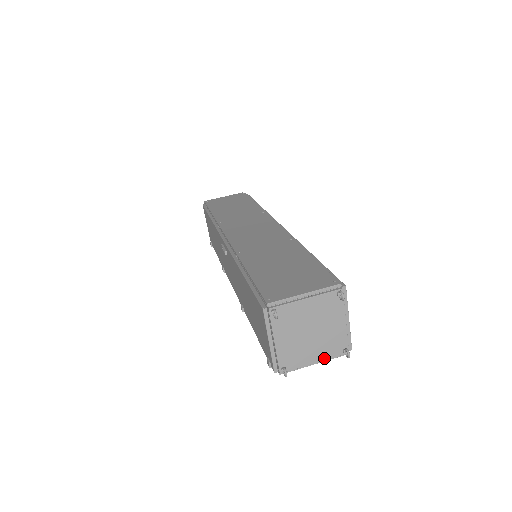
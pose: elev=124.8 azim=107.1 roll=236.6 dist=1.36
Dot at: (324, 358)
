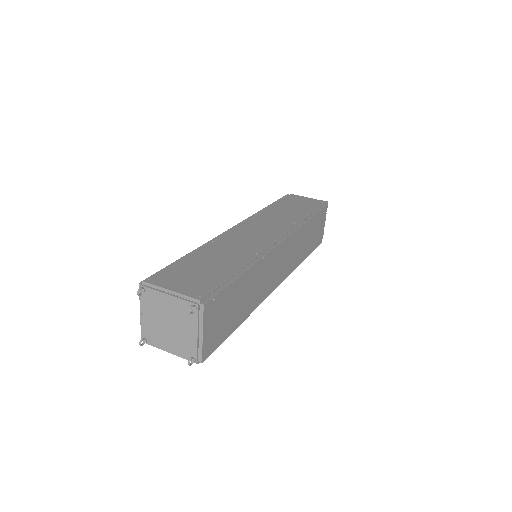
Dot at: (176, 353)
